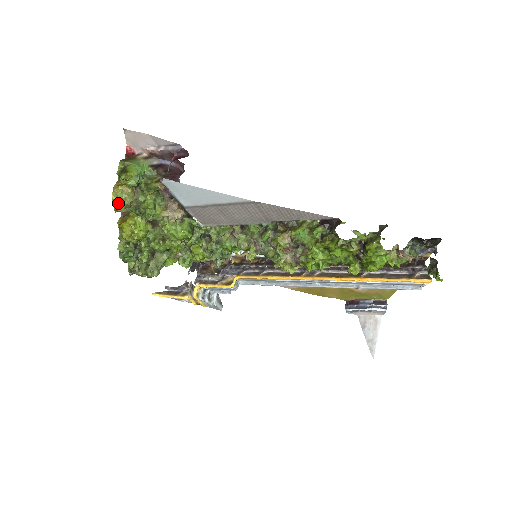
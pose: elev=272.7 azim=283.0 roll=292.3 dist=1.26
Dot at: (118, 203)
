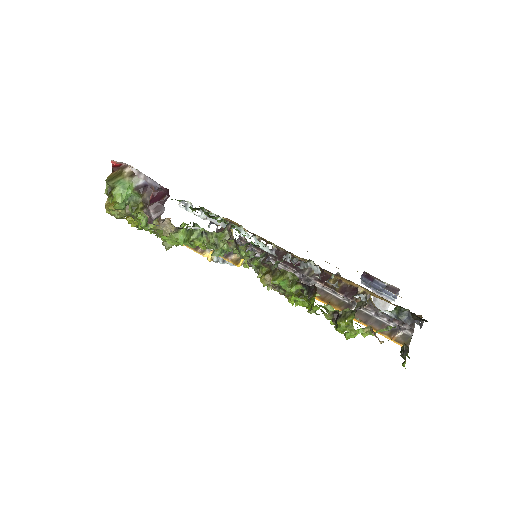
Dot at: occluded
